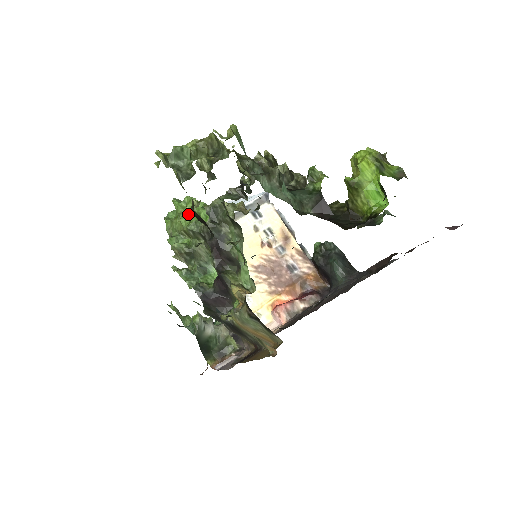
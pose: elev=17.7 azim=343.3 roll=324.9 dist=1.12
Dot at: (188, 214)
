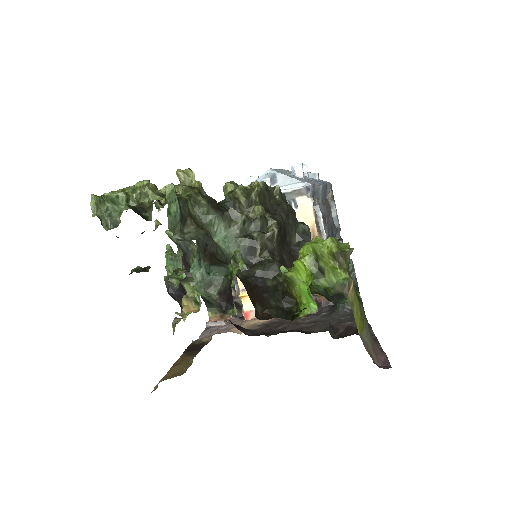
Dot at: occluded
